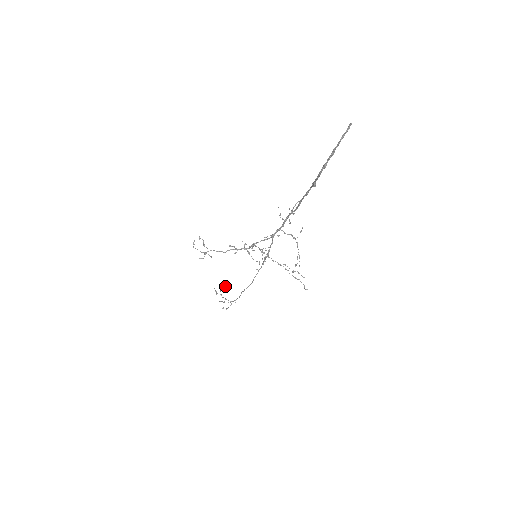
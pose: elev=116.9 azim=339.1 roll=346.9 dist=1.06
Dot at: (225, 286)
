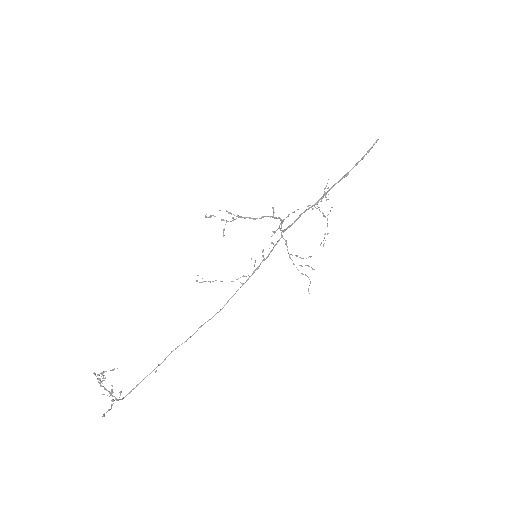
Dot at: (101, 381)
